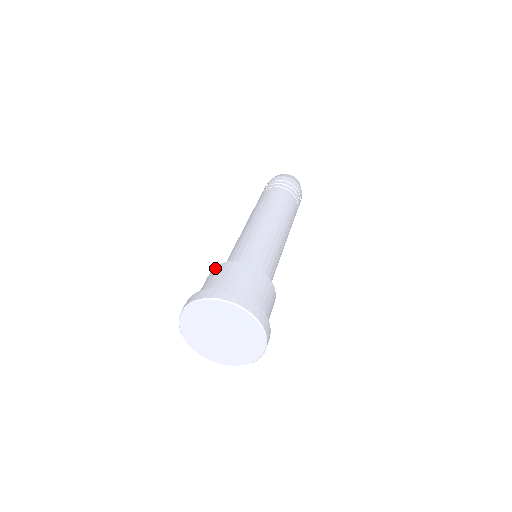
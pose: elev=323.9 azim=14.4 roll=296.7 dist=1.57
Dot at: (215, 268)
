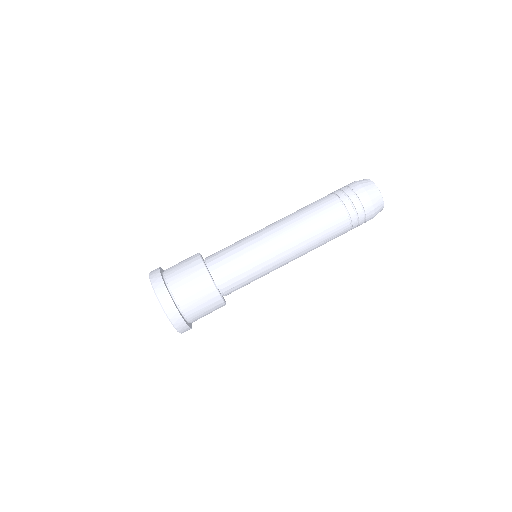
Dot at: (196, 257)
